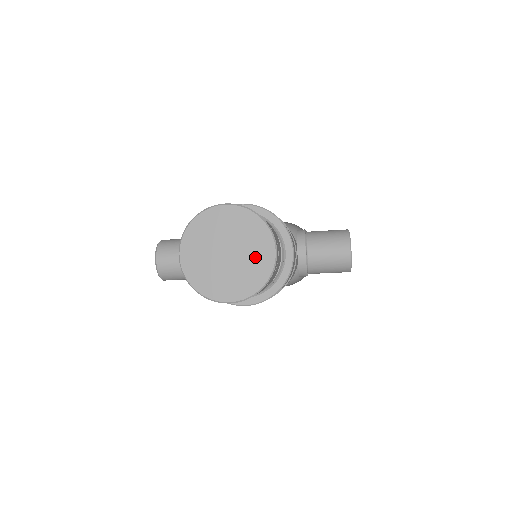
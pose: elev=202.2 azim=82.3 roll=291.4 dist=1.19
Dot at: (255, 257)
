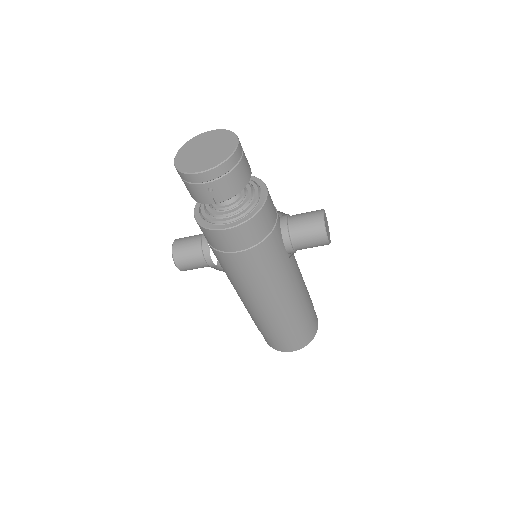
Dot at: (223, 147)
